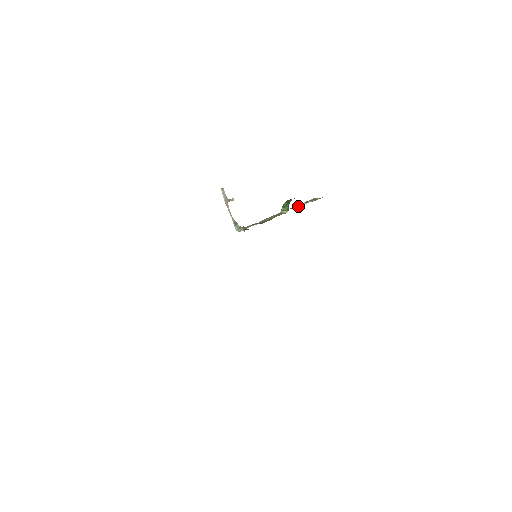
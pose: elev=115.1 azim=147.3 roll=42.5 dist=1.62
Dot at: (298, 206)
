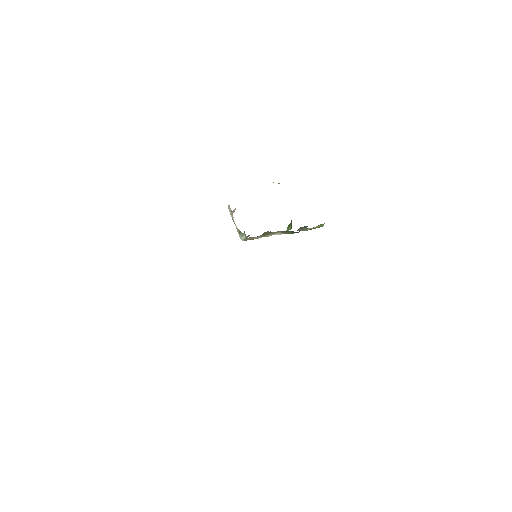
Dot at: (303, 228)
